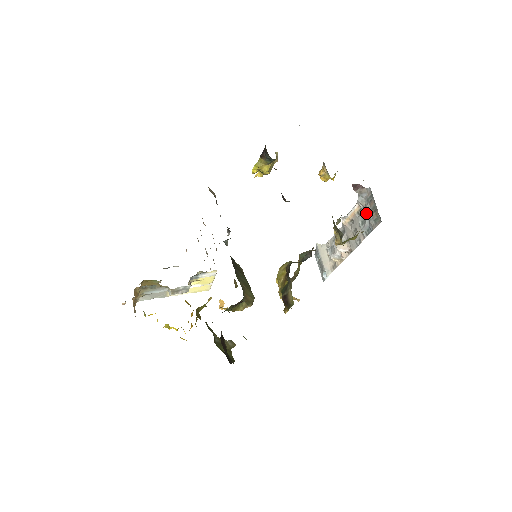
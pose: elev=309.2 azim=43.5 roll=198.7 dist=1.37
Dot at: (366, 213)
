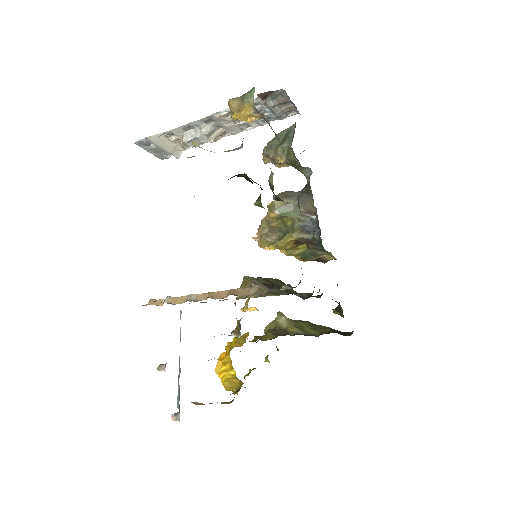
Dot at: (271, 109)
